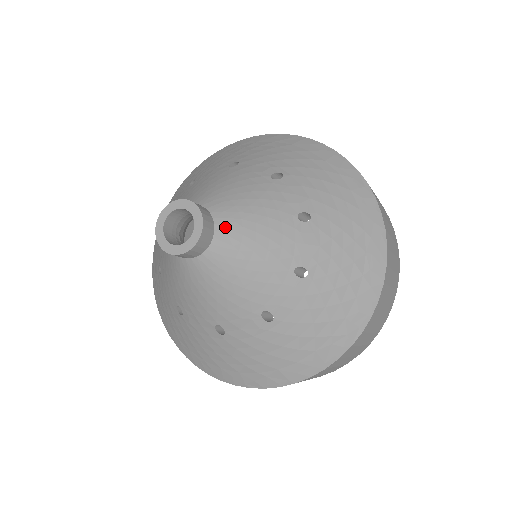
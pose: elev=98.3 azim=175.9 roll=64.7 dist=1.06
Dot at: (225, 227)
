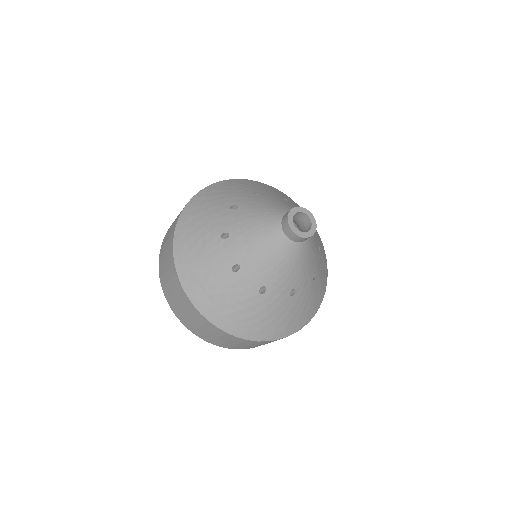
Dot at: occluded
